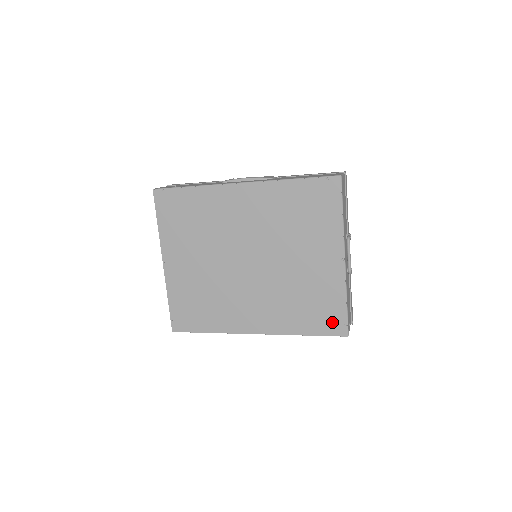
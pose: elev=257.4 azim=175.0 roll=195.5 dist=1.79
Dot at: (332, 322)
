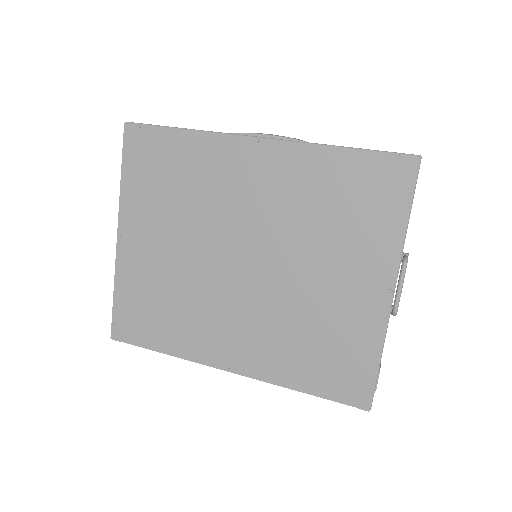
Dot at: (350, 383)
